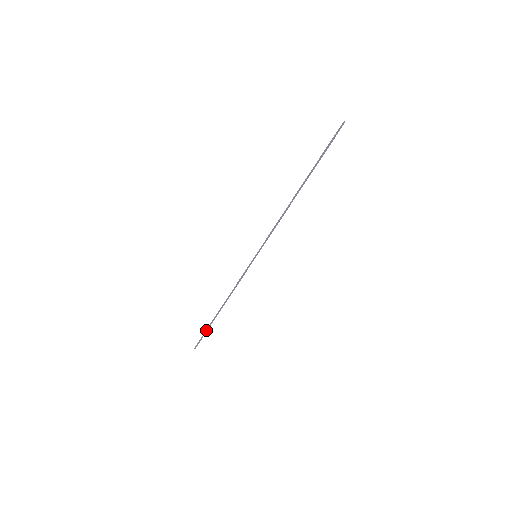
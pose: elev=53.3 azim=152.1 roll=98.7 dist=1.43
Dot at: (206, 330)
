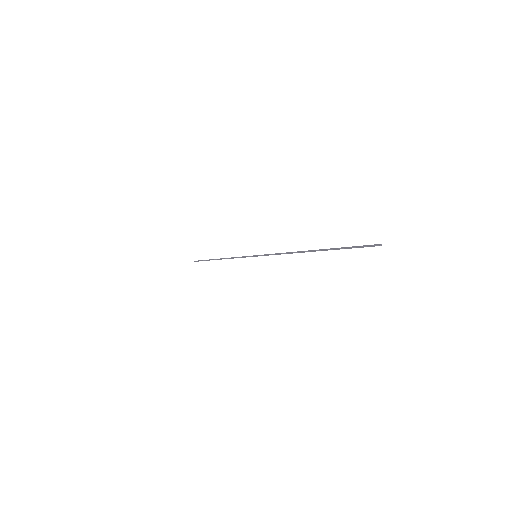
Dot at: (205, 260)
